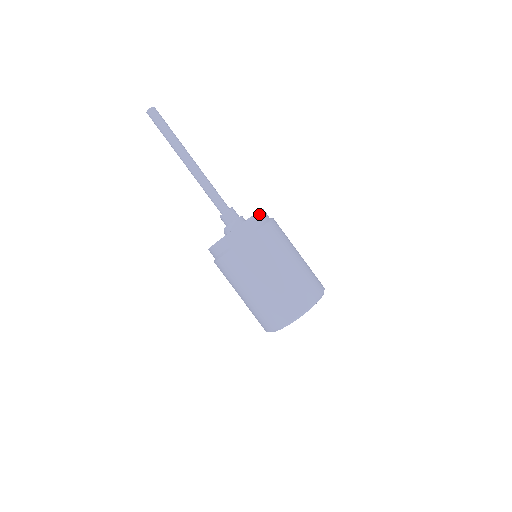
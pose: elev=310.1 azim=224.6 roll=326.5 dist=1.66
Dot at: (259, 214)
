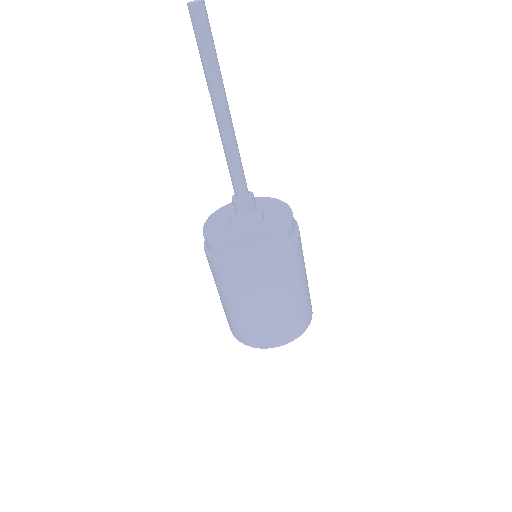
Dot at: (287, 206)
